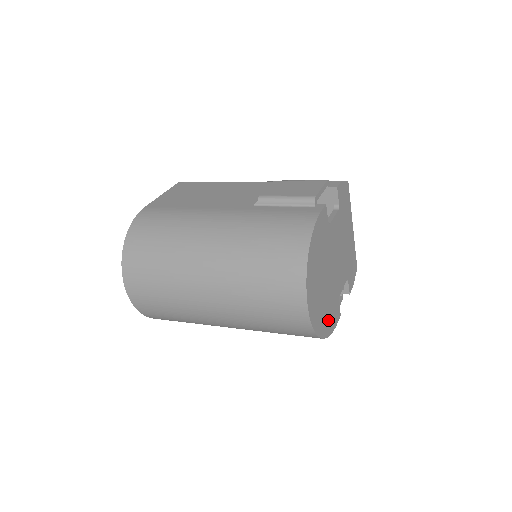
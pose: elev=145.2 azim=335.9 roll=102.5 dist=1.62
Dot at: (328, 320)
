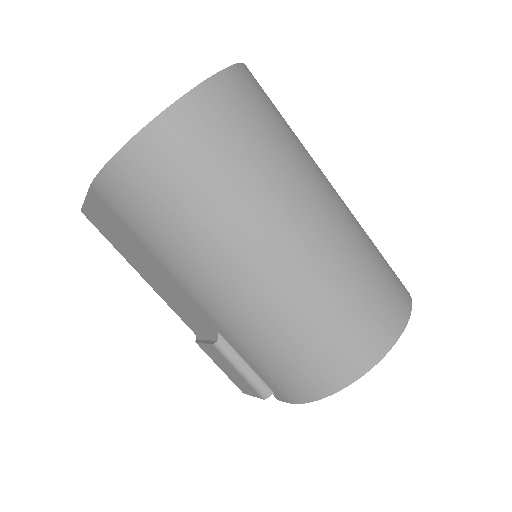
Dot at: occluded
